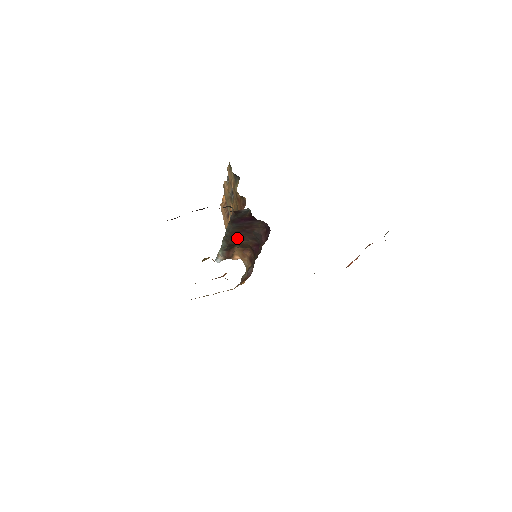
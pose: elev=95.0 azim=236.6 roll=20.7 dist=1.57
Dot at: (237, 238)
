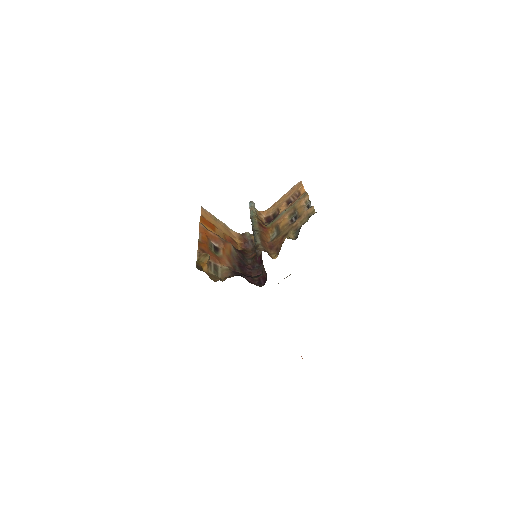
Dot at: occluded
